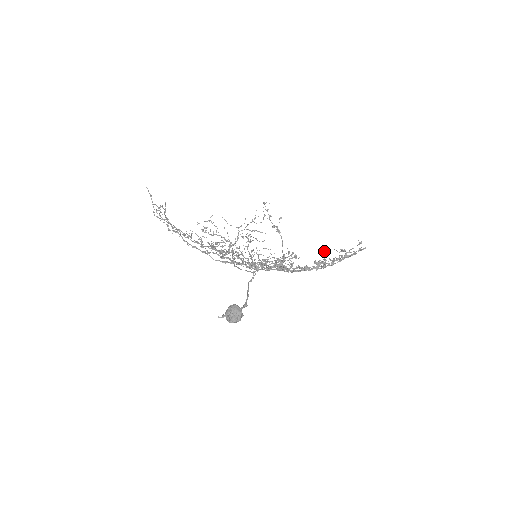
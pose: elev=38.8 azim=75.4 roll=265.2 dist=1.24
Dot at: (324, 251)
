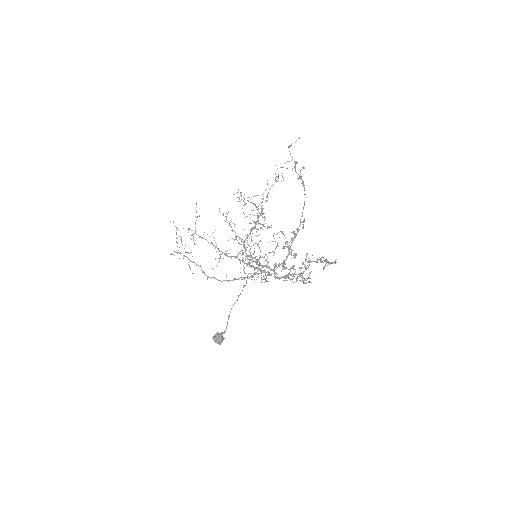
Dot at: (284, 280)
